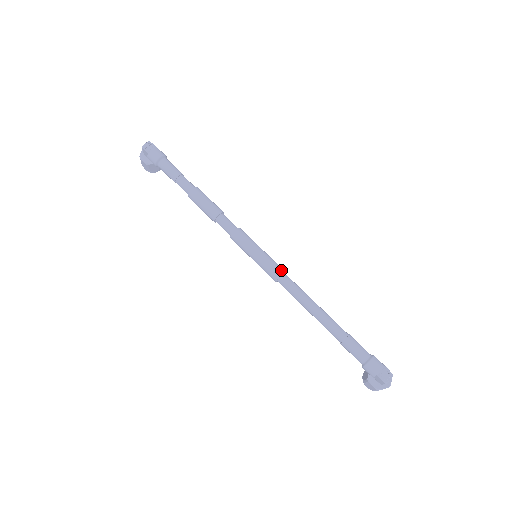
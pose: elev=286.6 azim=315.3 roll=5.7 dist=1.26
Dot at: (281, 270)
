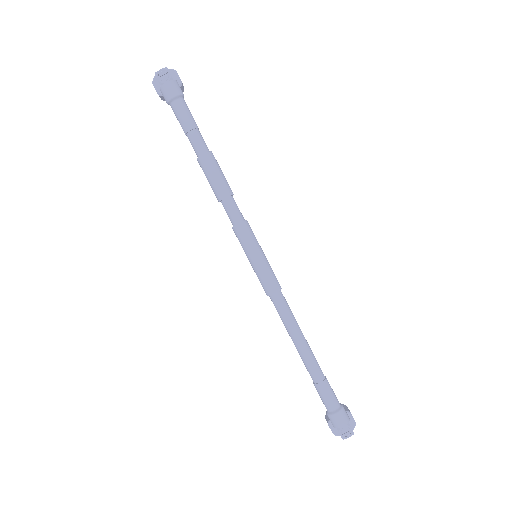
Dot at: (276, 287)
